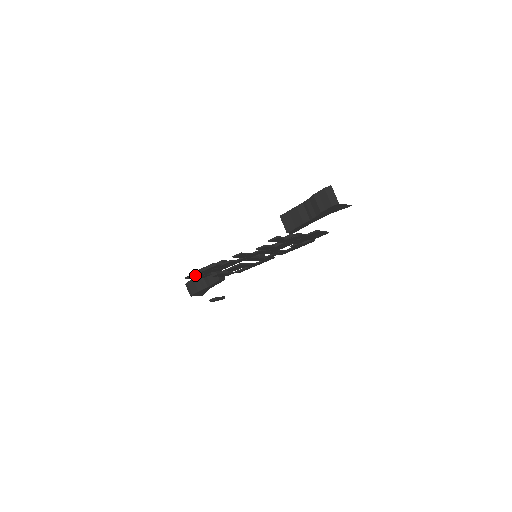
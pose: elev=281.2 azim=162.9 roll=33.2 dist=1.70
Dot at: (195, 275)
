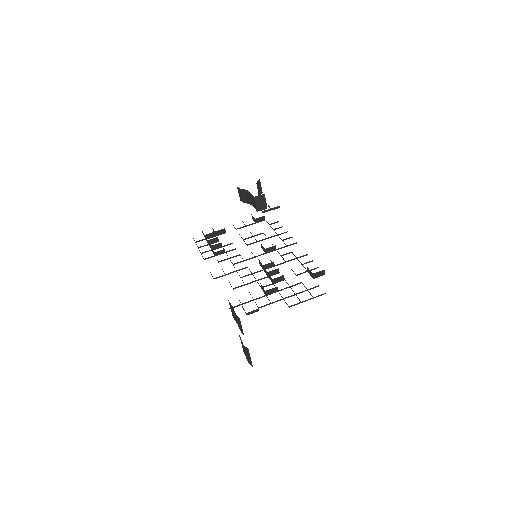
Dot at: (199, 241)
